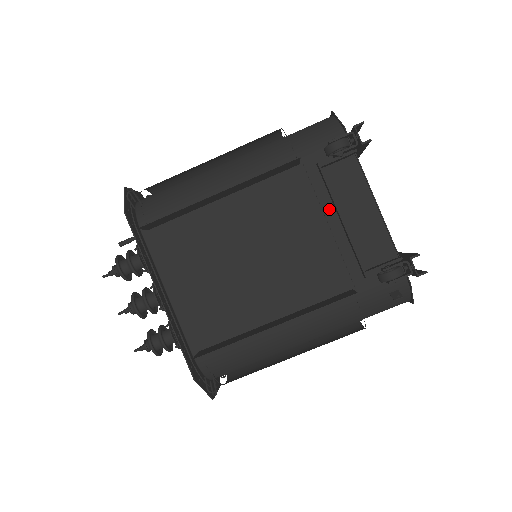
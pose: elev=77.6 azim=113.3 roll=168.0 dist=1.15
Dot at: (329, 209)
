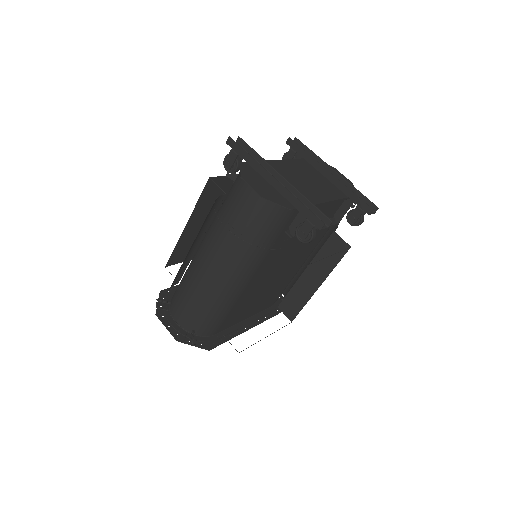
Dot at: occluded
